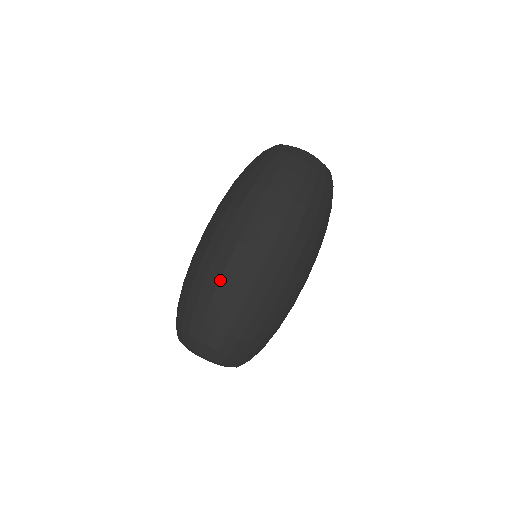
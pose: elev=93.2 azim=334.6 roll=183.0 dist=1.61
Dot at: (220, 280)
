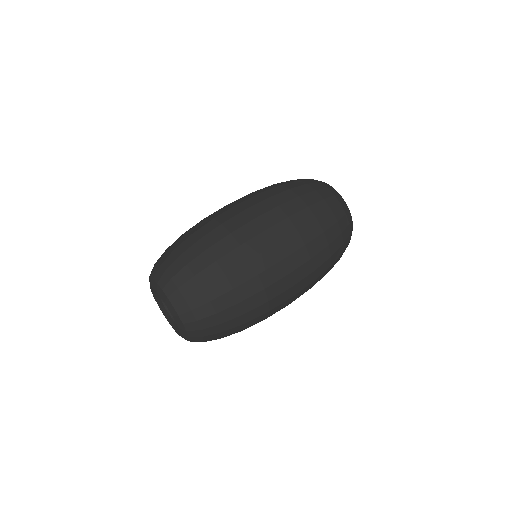
Dot at: occluded
